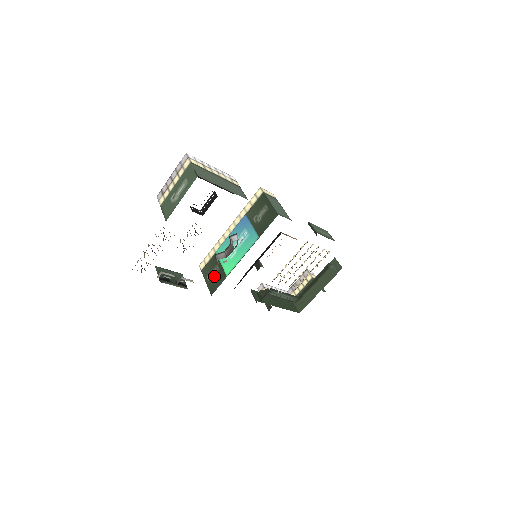
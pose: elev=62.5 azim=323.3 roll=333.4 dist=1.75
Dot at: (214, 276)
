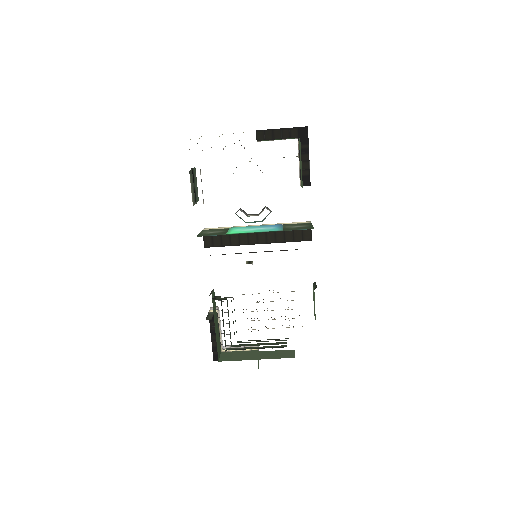
Dot at: (213, 232)
